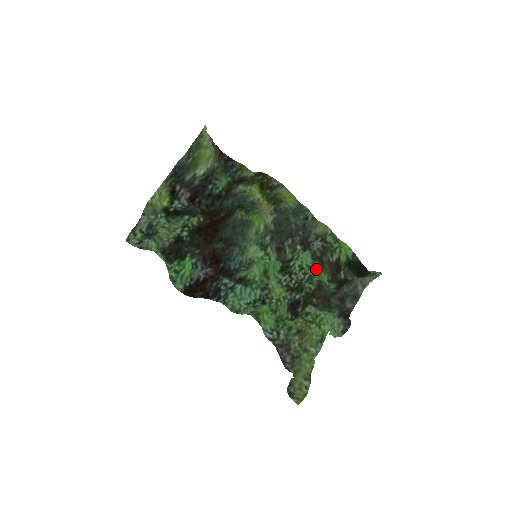
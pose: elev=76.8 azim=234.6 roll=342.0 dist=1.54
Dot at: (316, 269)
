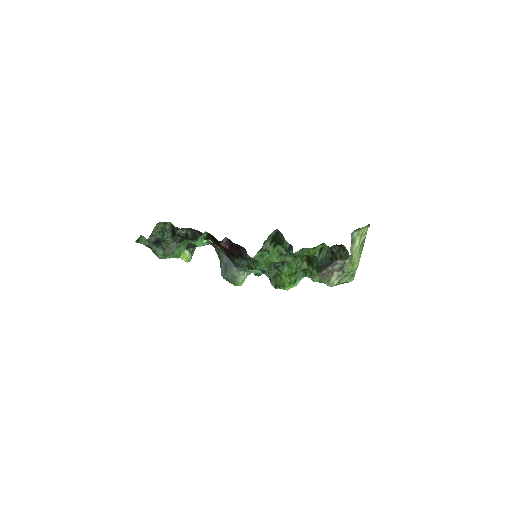
Dot at: (307, 252)
